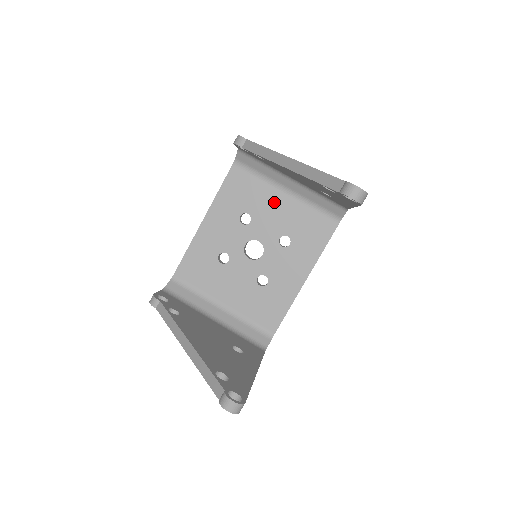
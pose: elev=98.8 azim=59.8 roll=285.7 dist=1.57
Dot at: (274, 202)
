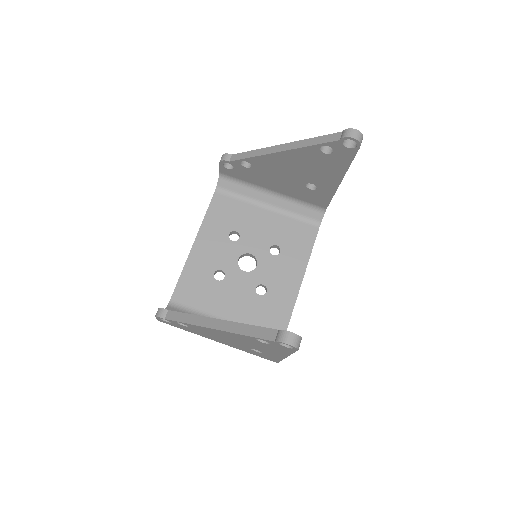
Dot at: (258, 218)
